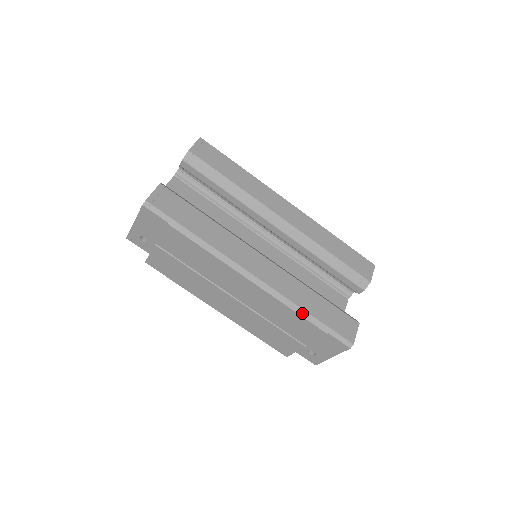
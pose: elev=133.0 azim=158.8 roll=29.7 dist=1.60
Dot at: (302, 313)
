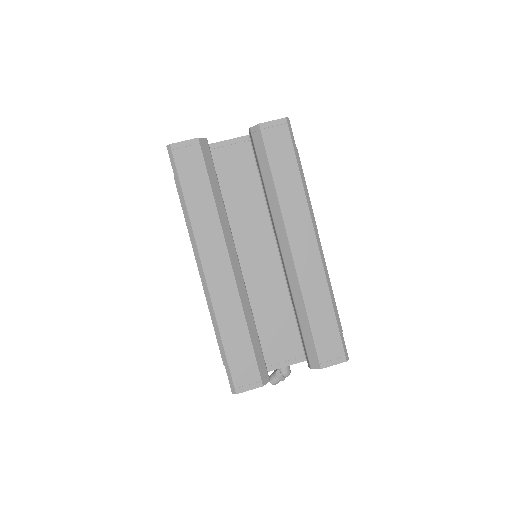
Dot at: (217, 333)
